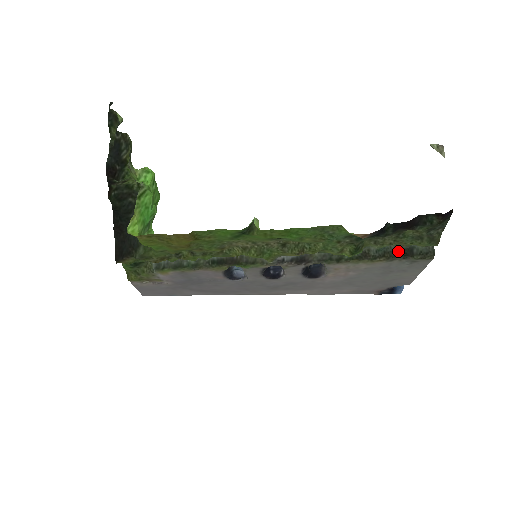
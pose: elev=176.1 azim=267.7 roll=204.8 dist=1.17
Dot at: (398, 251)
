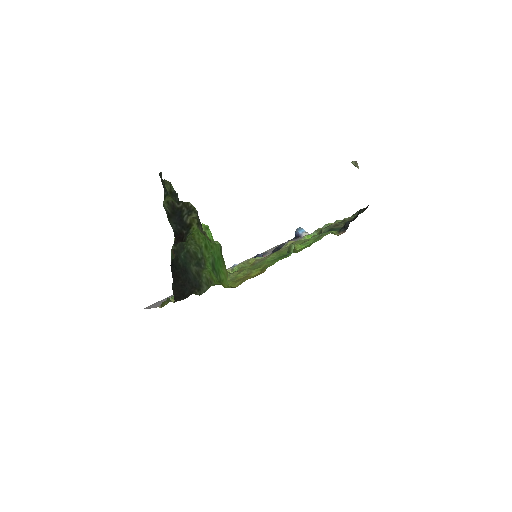
Dot at: occluded
